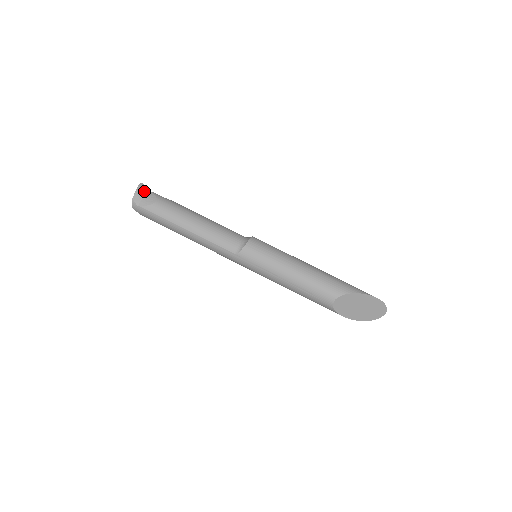
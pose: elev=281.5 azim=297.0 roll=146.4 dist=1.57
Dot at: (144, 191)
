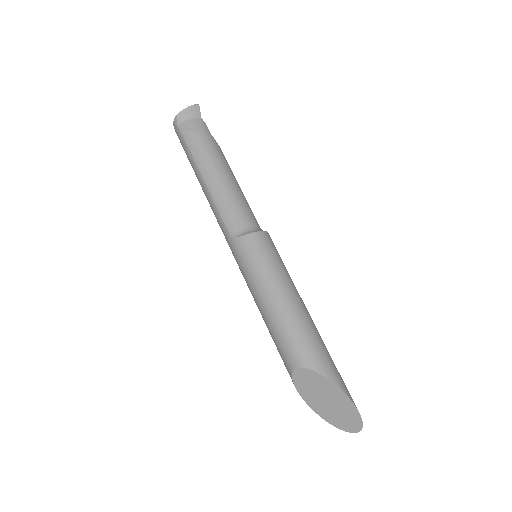
Dot at: (194, 114)
